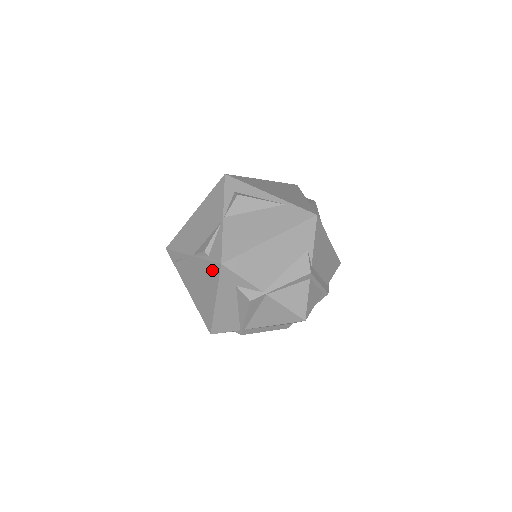
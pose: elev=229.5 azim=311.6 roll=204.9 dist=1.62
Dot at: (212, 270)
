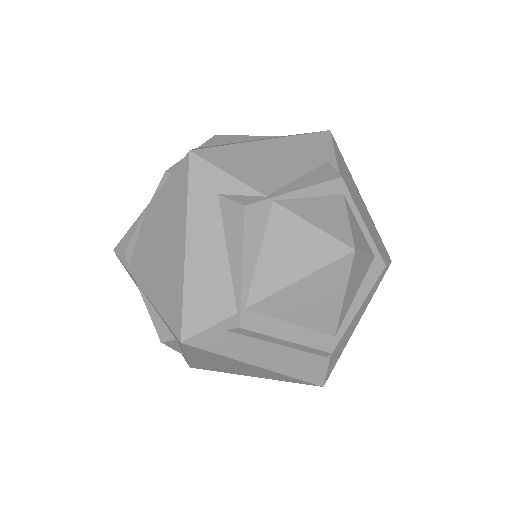
Dot at: (177, 184)
